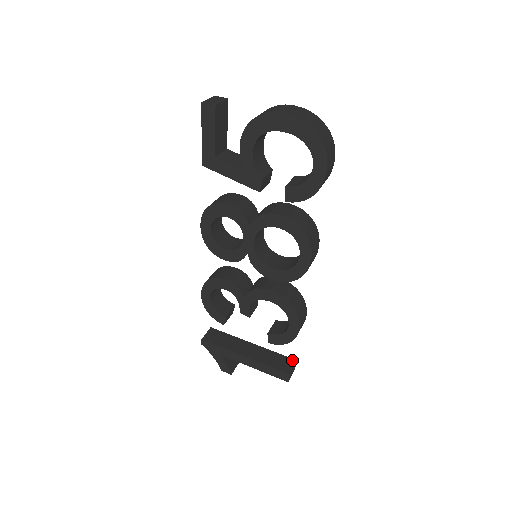
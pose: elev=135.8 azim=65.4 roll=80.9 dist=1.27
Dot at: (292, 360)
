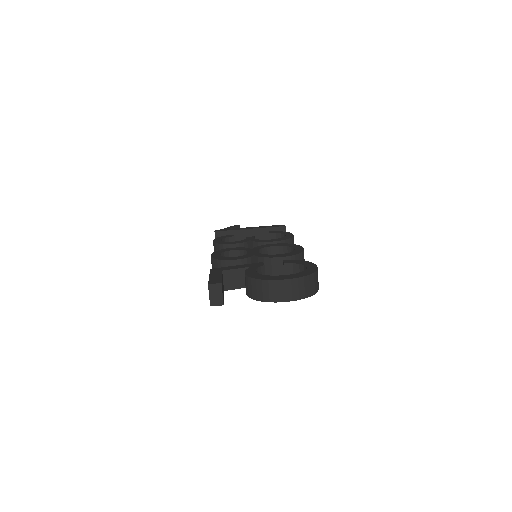
Dot at: (283, 228)
